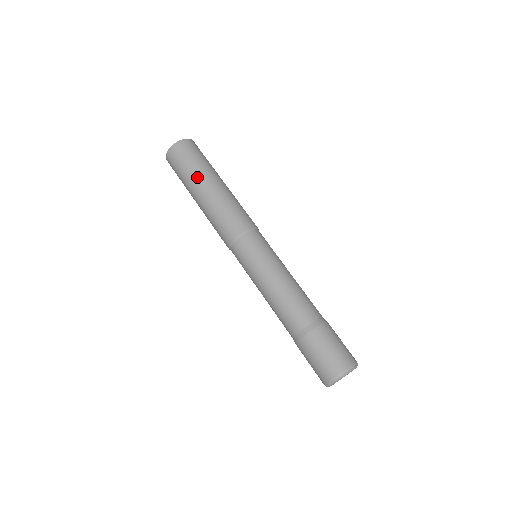
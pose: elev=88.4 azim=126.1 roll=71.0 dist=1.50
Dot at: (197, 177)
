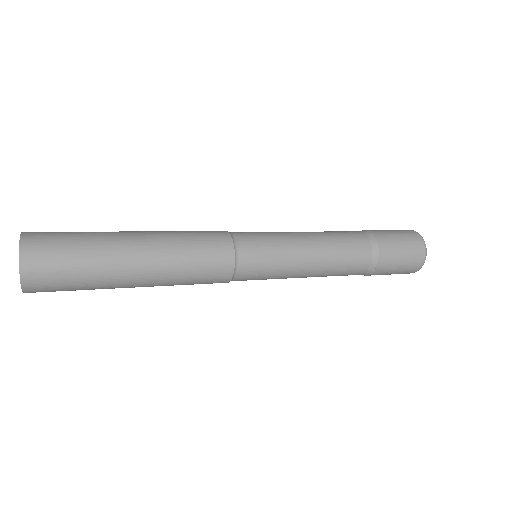
Dot at: (111, 272)
